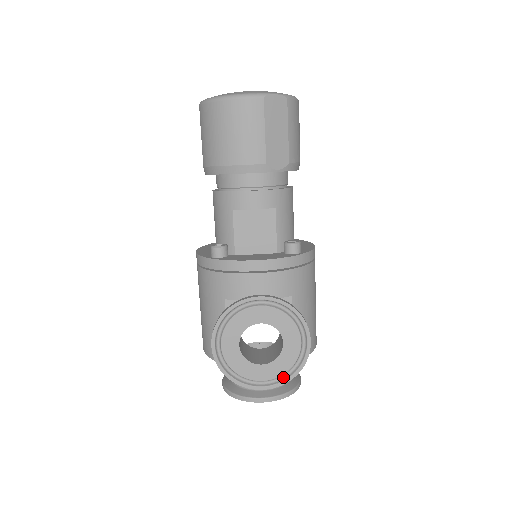
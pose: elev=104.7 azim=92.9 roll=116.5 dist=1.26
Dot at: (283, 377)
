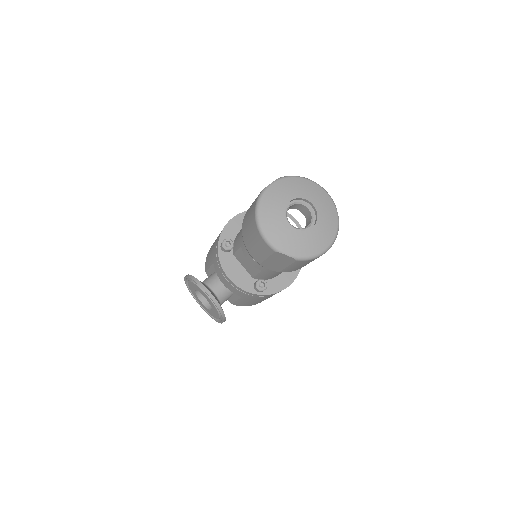
Dot at: occluded
